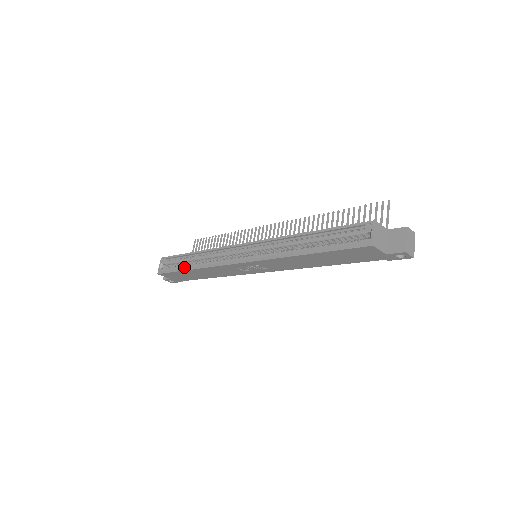
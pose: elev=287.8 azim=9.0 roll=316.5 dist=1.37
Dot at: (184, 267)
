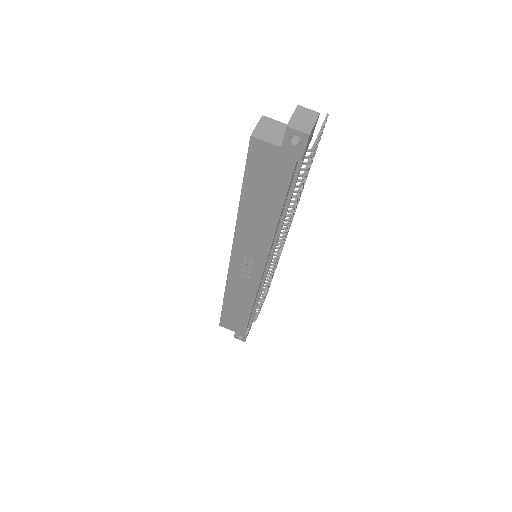
Dot at: occluded
